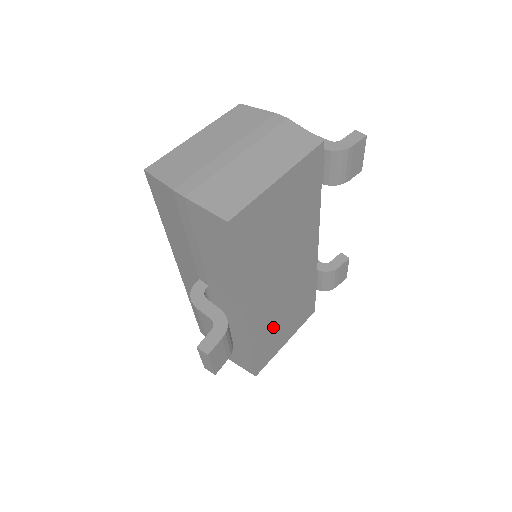
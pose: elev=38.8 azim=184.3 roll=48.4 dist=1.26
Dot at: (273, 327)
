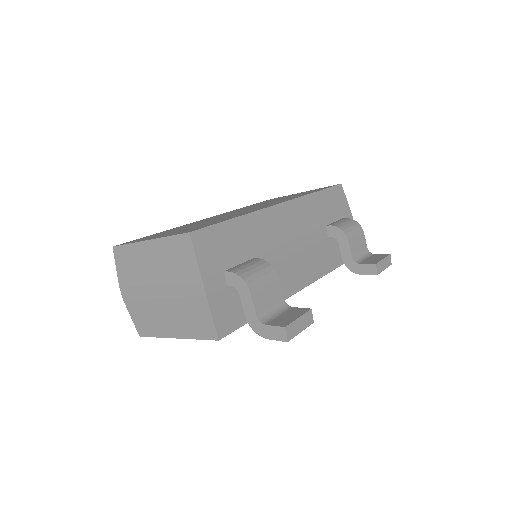
Dot at: occluded
